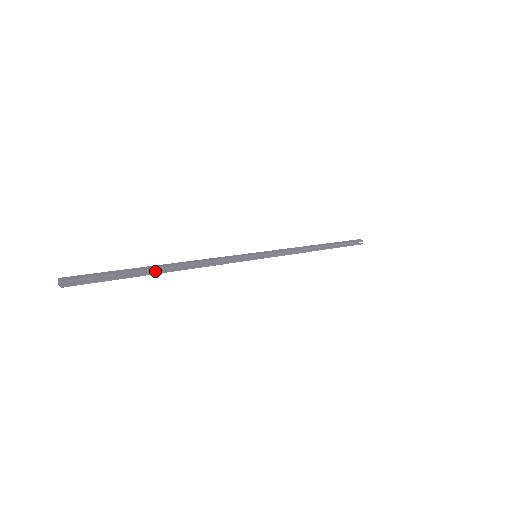
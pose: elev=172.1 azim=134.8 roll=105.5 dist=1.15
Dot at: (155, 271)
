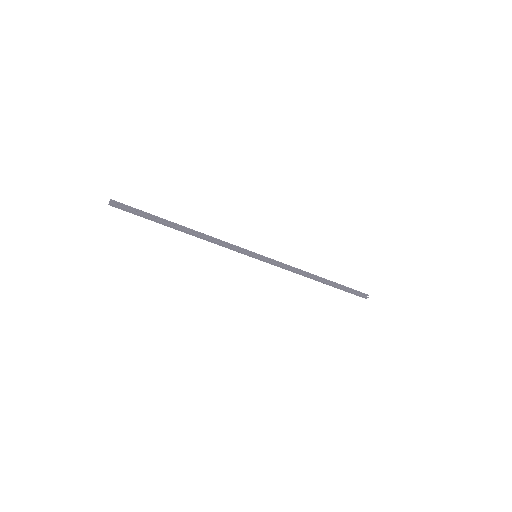
Dot at: (173, 228)
